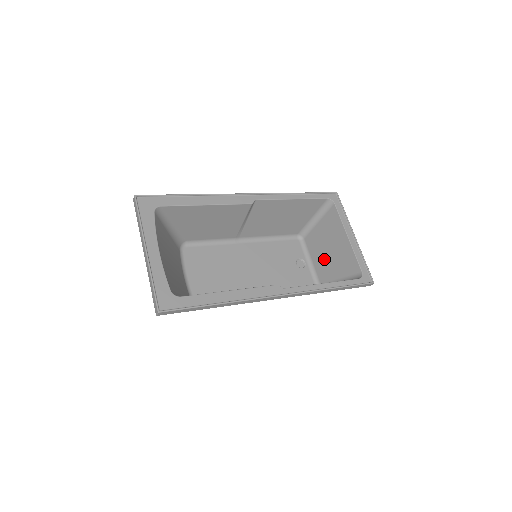
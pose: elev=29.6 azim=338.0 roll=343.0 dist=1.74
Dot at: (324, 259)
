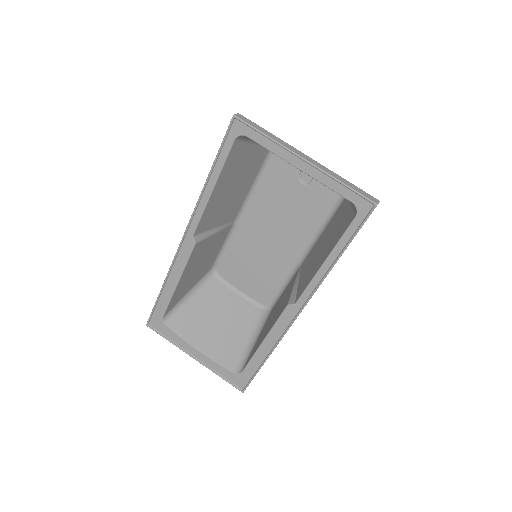
Dot at: occluded
